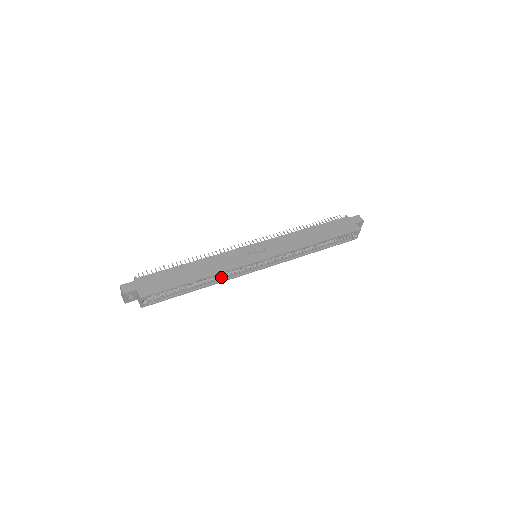
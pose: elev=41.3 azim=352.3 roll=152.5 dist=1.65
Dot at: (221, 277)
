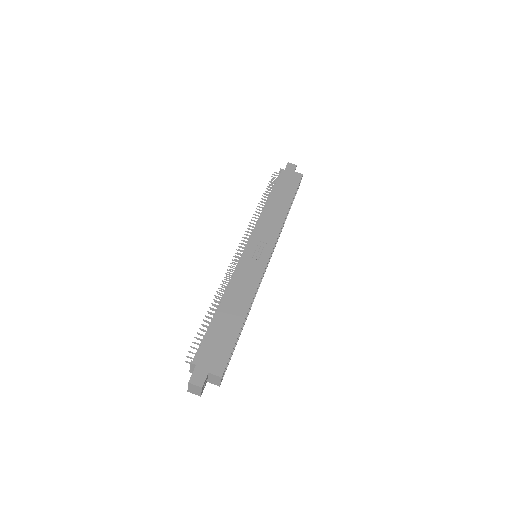
Dot at: occluded
